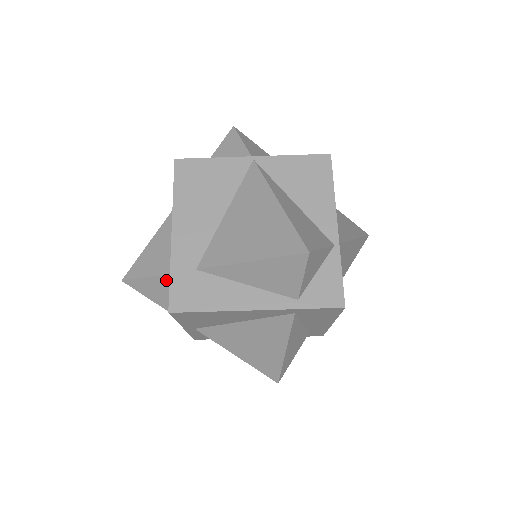
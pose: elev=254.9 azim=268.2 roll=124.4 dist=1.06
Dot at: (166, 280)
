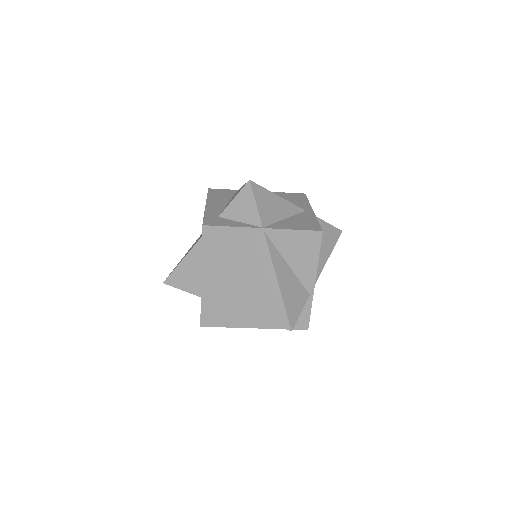
Dot at: (196, 295)
